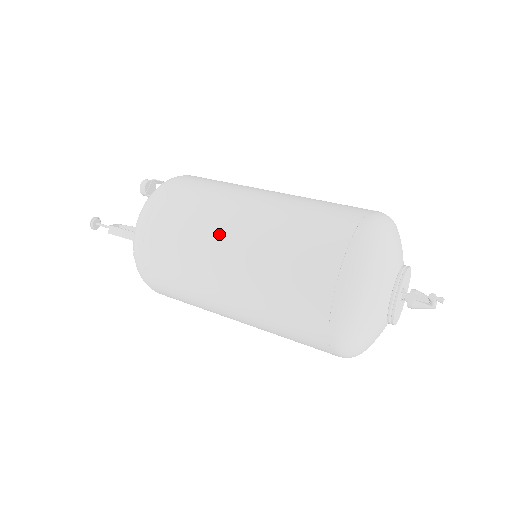
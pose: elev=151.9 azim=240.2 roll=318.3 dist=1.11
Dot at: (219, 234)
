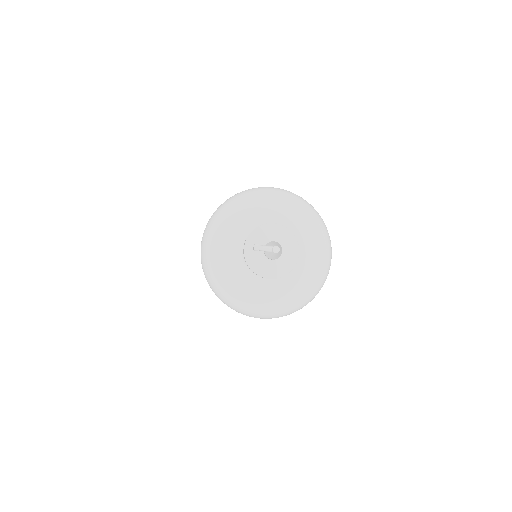
Dot at: occluded
